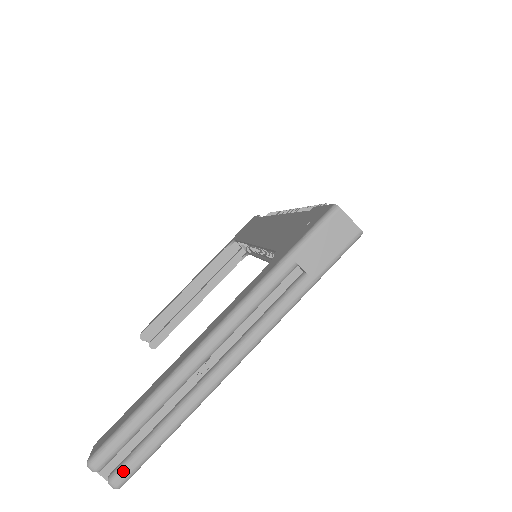
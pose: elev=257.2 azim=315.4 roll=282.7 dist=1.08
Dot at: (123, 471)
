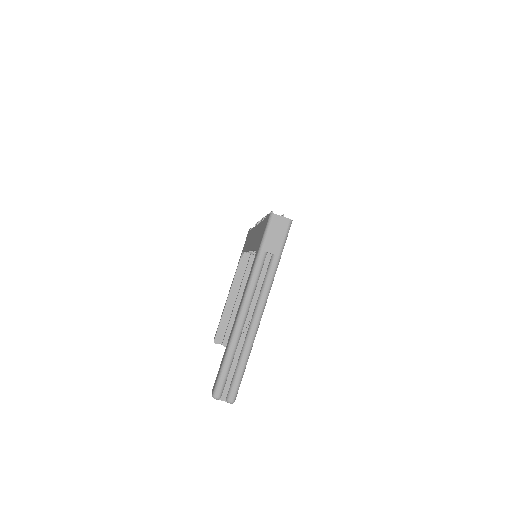
Dot at: (231, 393)
